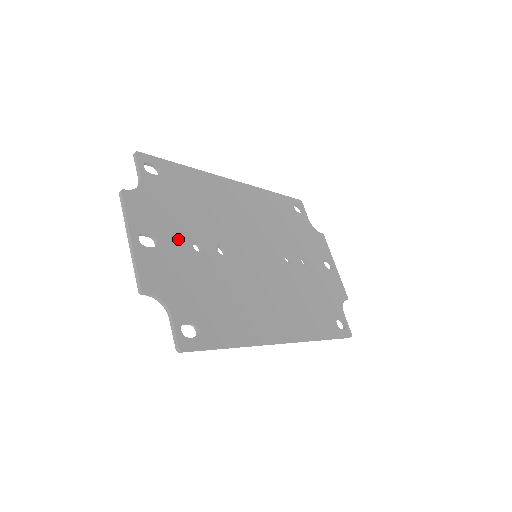
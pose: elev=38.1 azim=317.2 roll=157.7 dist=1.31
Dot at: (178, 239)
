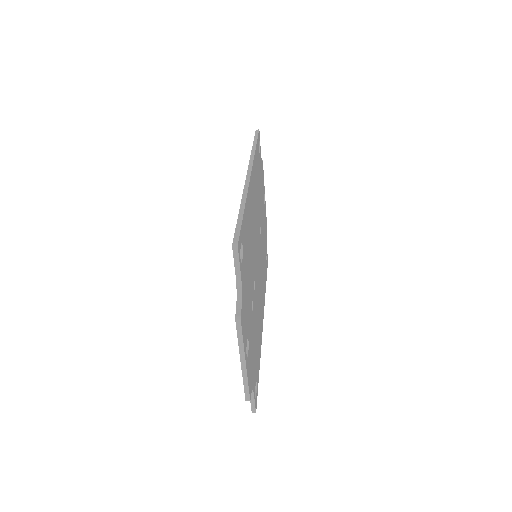
Dot at: (250, 316)
